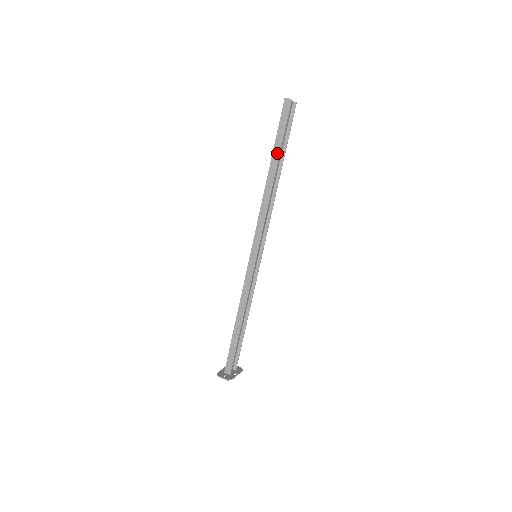
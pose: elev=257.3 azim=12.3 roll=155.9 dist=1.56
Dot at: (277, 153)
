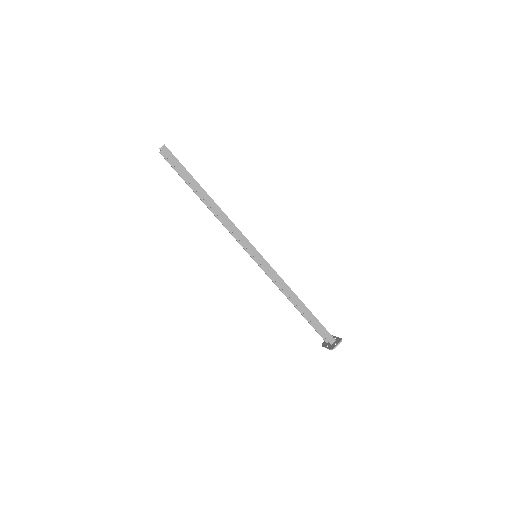
Dot at: (194, 182)
